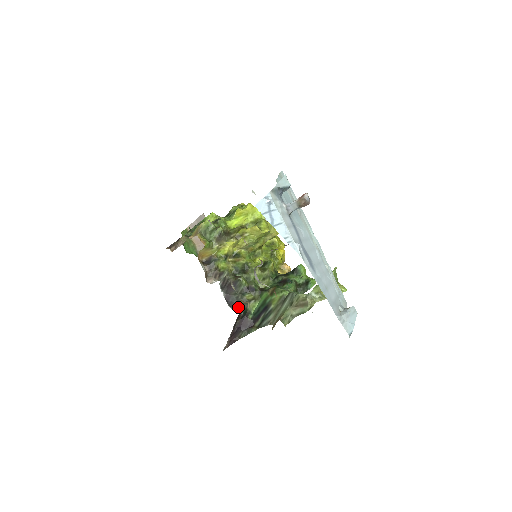
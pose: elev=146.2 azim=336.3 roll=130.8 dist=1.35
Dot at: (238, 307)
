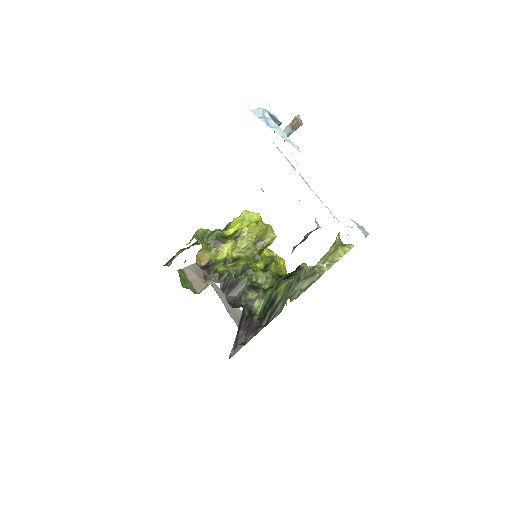
Dot at: (242, 307)
